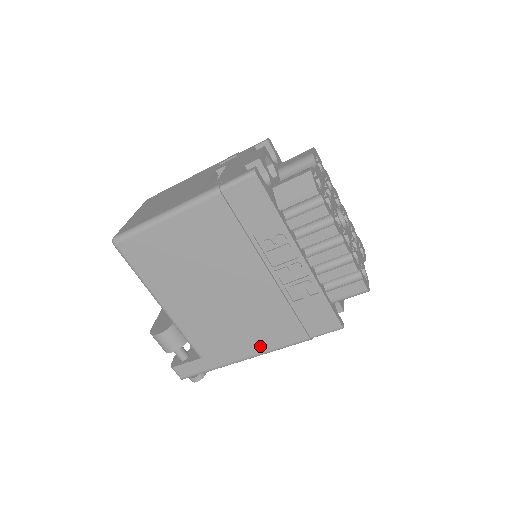
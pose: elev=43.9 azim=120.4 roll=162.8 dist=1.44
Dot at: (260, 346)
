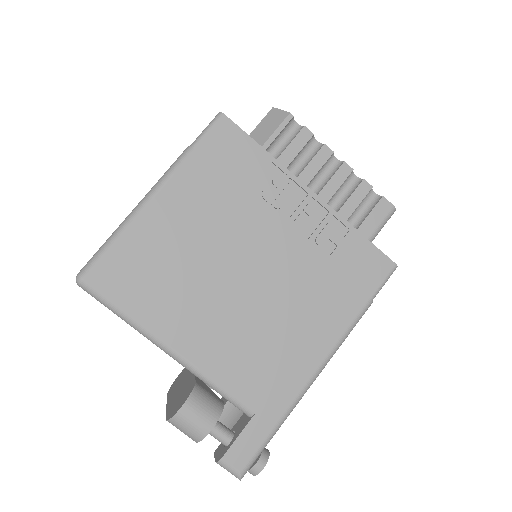
Dot at: (320, 346)
